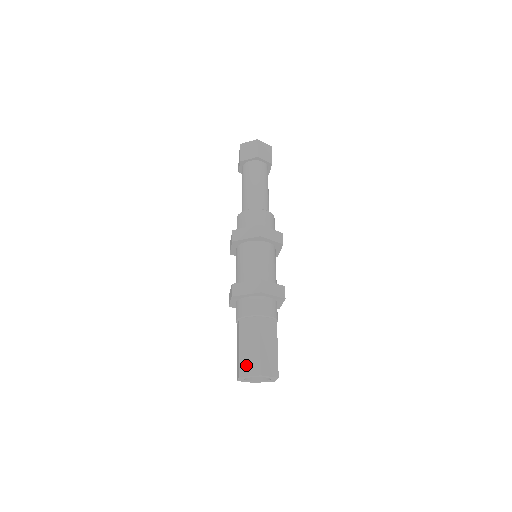
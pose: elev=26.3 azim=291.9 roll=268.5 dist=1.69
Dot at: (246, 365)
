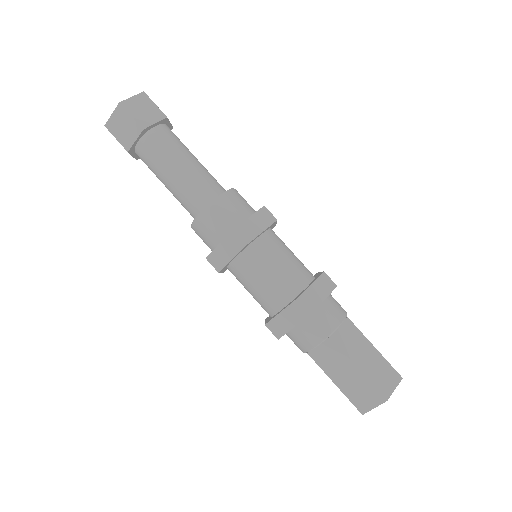
Dot at: (360, 399)
